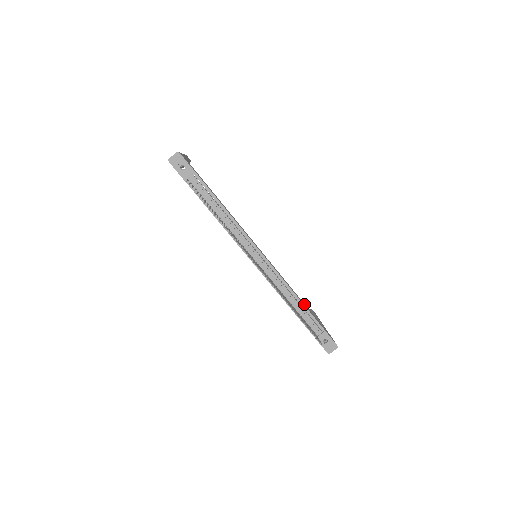
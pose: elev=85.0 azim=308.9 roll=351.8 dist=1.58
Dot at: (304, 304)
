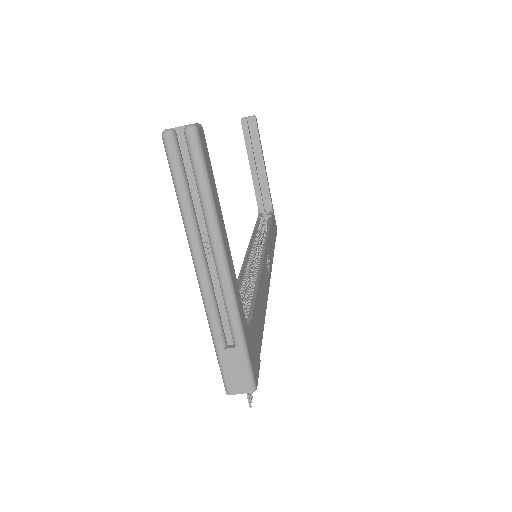
Dot at: (272, 232)
